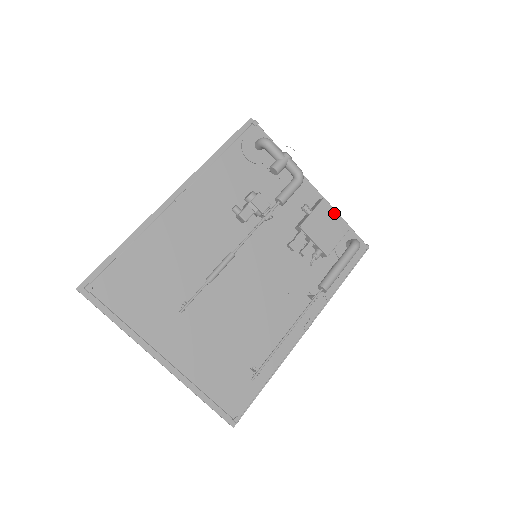
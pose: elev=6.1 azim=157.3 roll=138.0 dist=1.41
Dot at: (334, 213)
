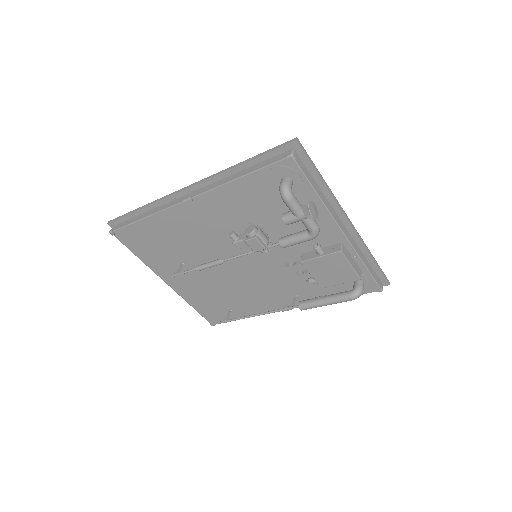
Dot at: (346, 265)
